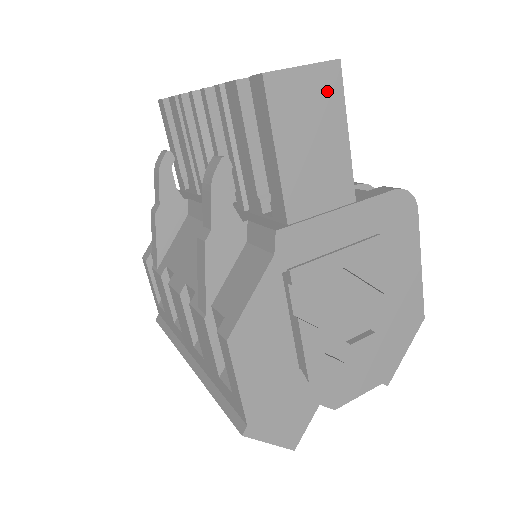
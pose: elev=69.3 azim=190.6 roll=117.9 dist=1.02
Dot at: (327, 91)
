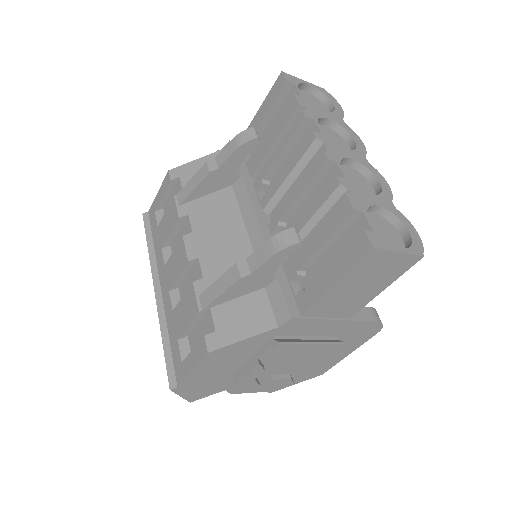
Dot at: (398, 268)
